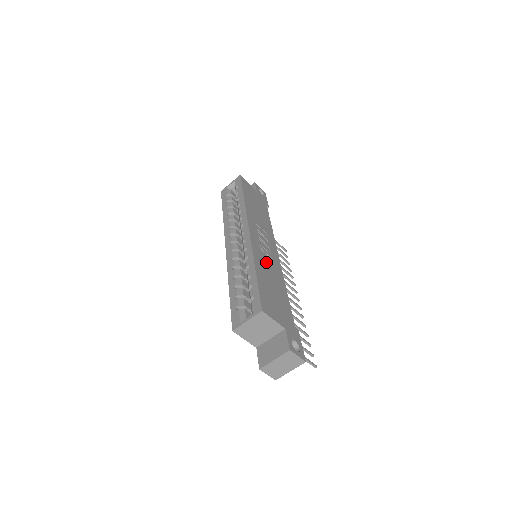
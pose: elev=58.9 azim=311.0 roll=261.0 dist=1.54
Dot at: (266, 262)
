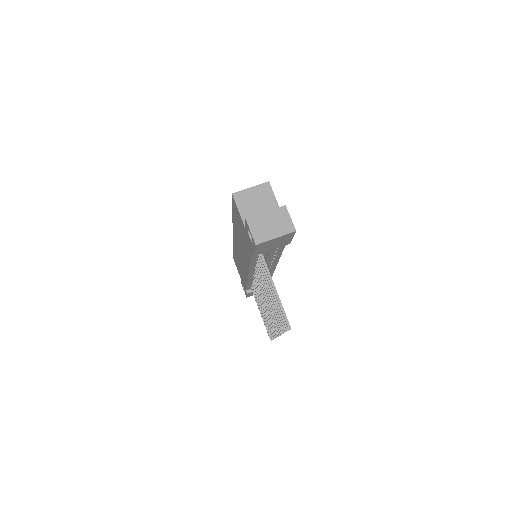
Dot at: occluded
